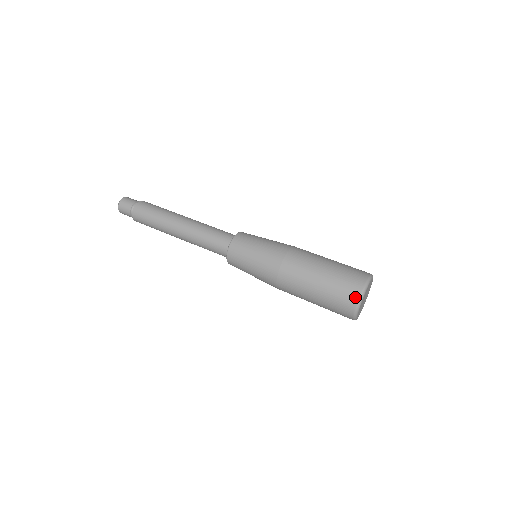
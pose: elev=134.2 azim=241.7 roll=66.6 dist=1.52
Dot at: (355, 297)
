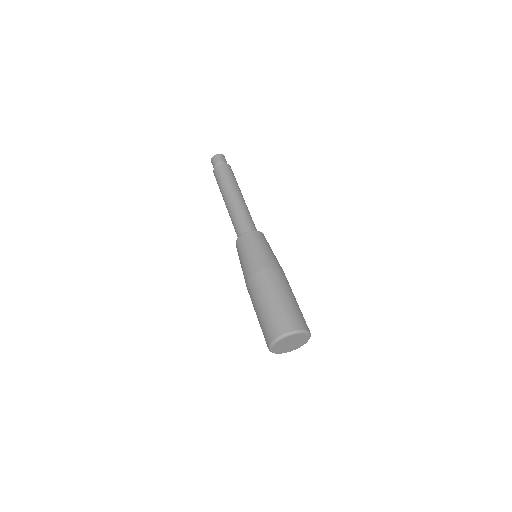
Dot at: (272, 337)
